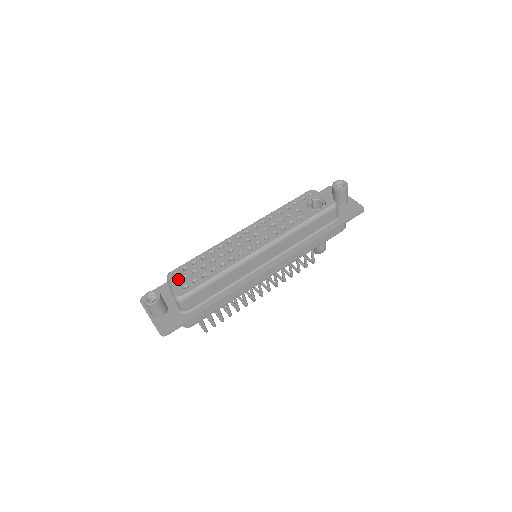
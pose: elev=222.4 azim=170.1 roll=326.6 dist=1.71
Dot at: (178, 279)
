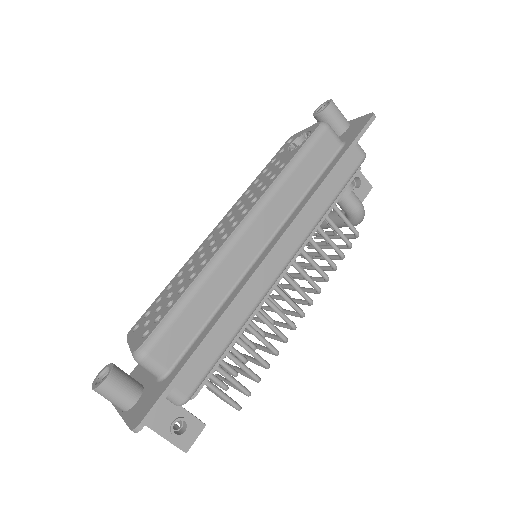
Dot at: (137, 331)
